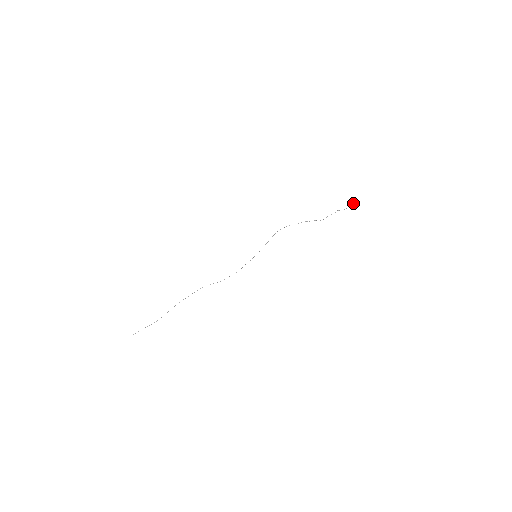
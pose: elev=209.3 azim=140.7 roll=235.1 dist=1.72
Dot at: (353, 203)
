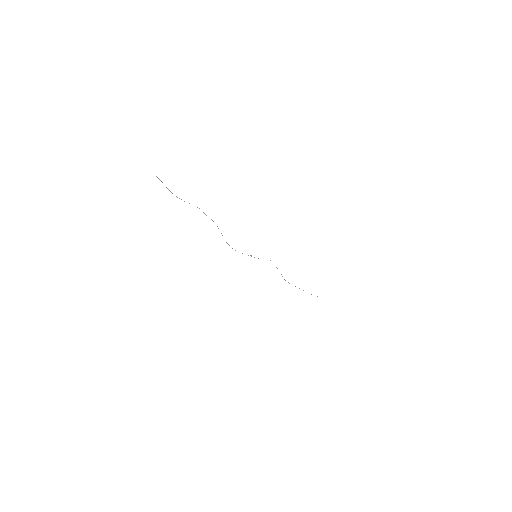
Dot at: occluded
